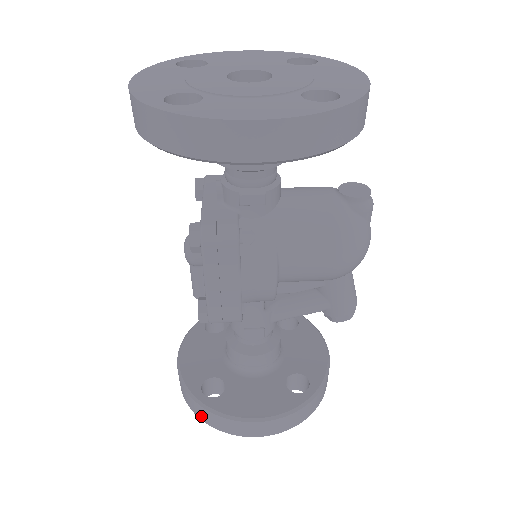
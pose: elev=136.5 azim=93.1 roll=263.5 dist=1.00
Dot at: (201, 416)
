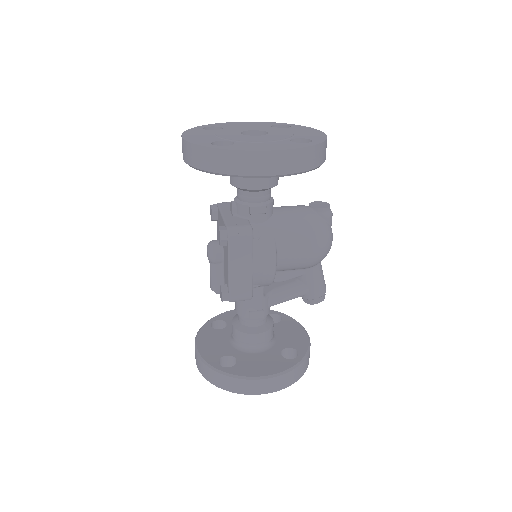
Dot at: (220, 384)
